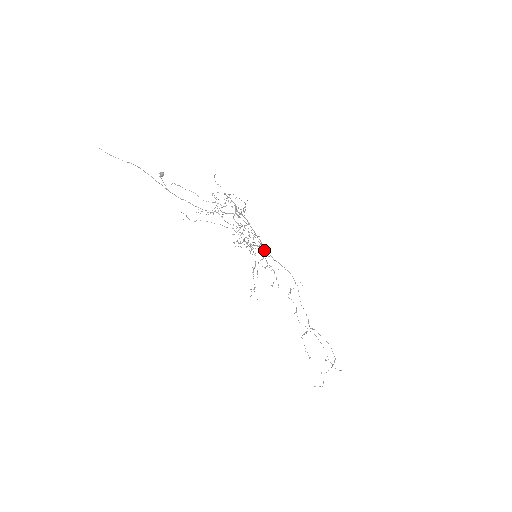
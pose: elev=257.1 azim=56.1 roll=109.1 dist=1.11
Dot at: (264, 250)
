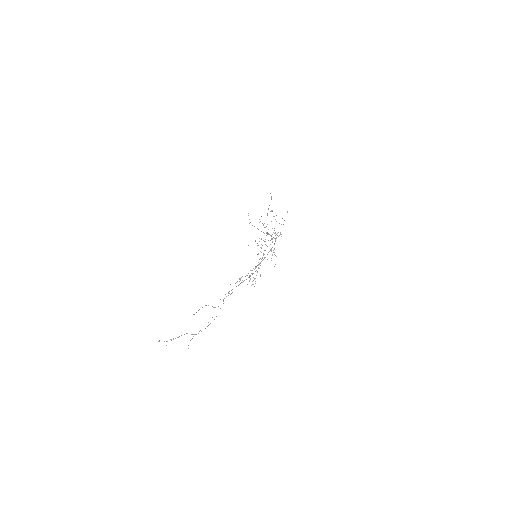
Dot at: occluded
